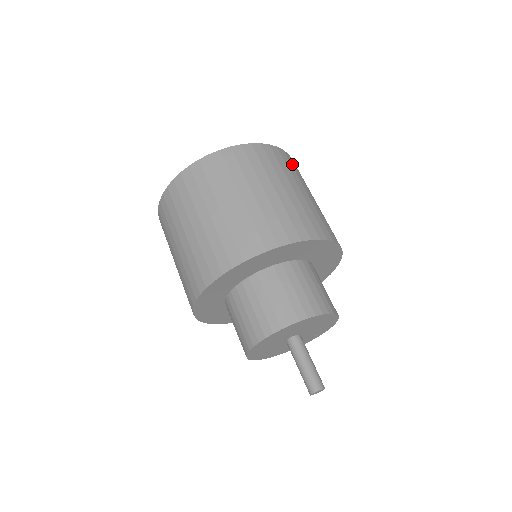
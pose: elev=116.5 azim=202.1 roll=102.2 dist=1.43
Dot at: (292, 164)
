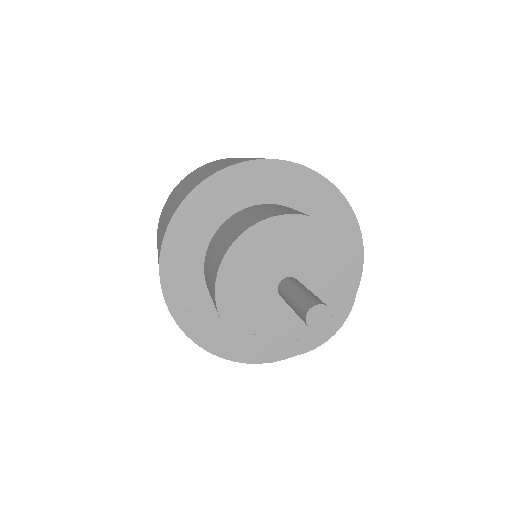
Dot at: occluded
